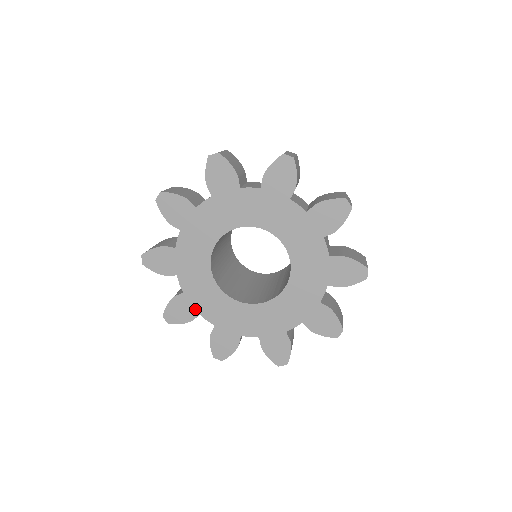
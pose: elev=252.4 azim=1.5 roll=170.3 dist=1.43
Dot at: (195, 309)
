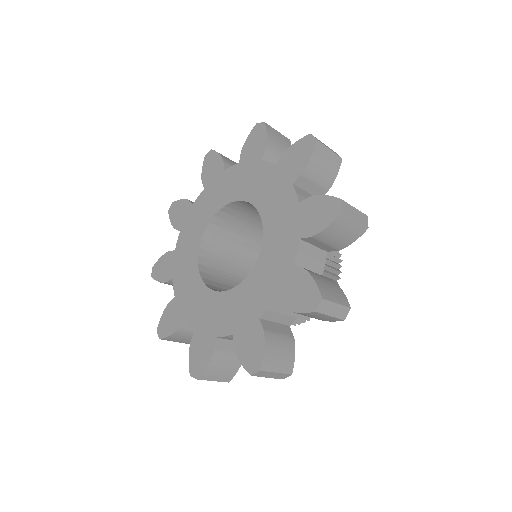
Dot at: (181, 313)
